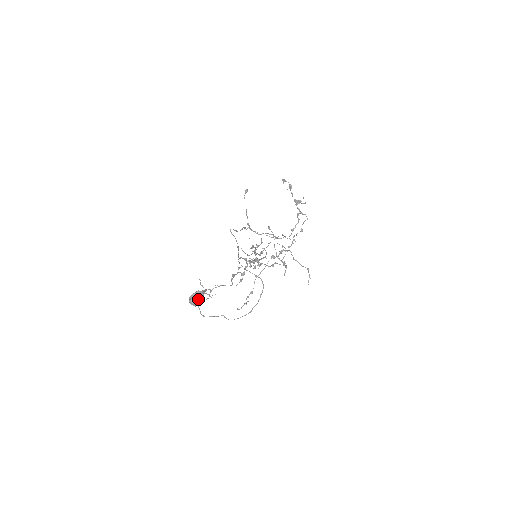
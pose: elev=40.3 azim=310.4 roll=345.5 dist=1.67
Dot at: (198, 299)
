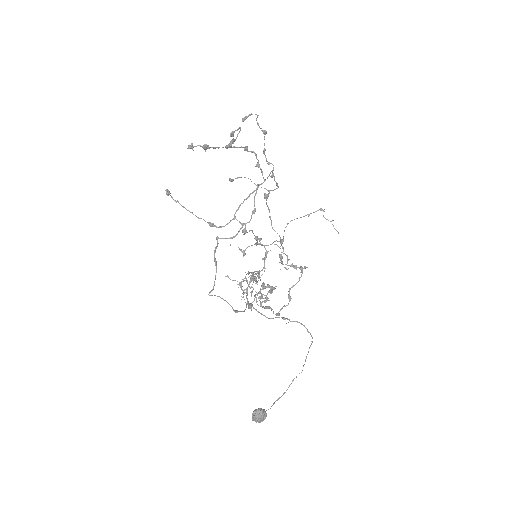
Dot at: (262, 419)
